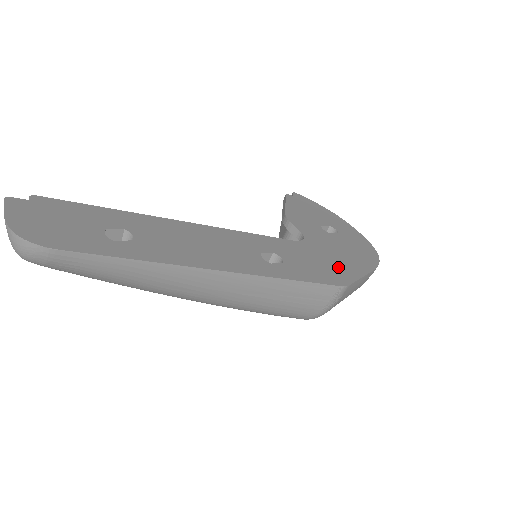
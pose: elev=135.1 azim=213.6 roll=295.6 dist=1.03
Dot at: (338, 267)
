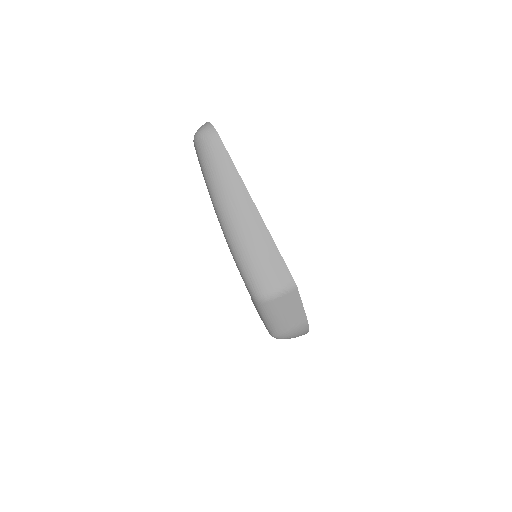
Dot at: occluded
